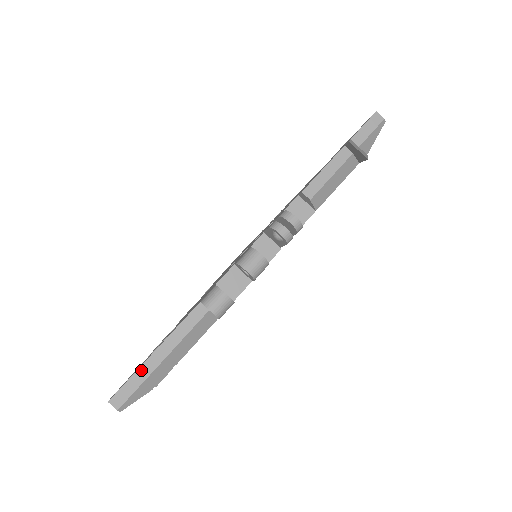
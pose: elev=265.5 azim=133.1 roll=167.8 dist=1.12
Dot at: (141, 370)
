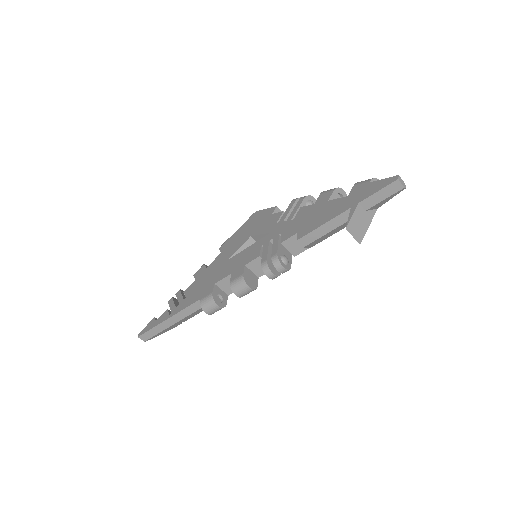
Dot at: (158, 327)
